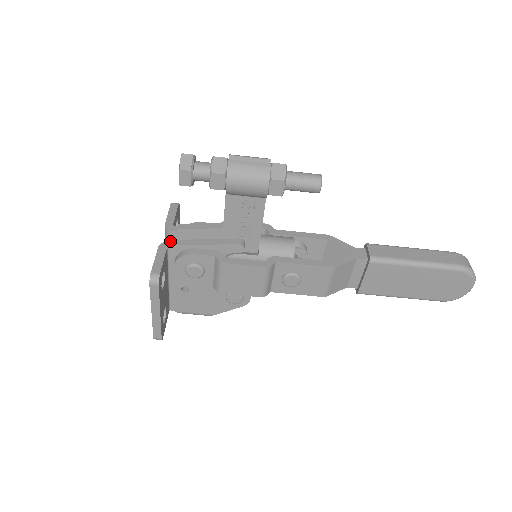
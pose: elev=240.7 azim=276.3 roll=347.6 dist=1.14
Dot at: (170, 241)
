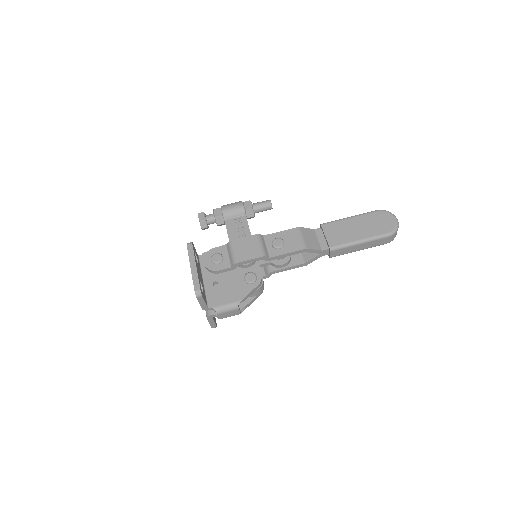
Dot at: occluded
